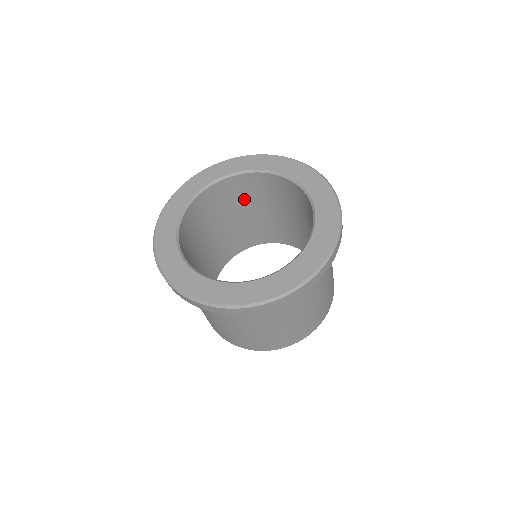
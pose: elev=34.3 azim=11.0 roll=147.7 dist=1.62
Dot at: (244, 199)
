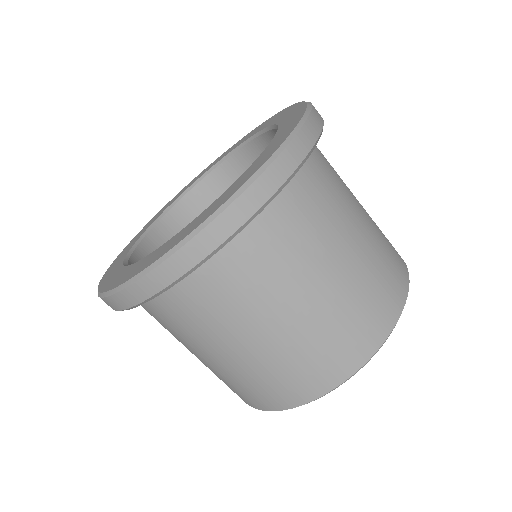
Dot at: occluded
